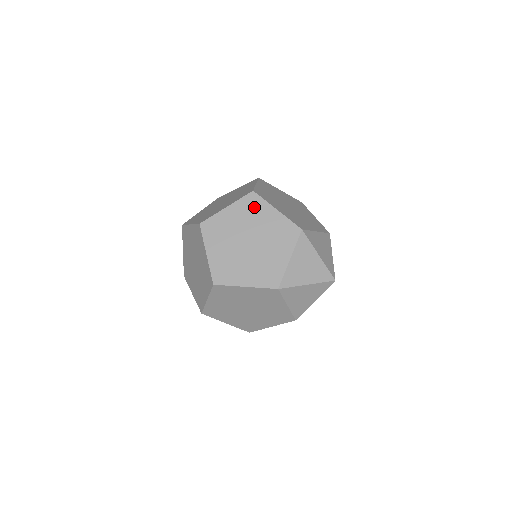
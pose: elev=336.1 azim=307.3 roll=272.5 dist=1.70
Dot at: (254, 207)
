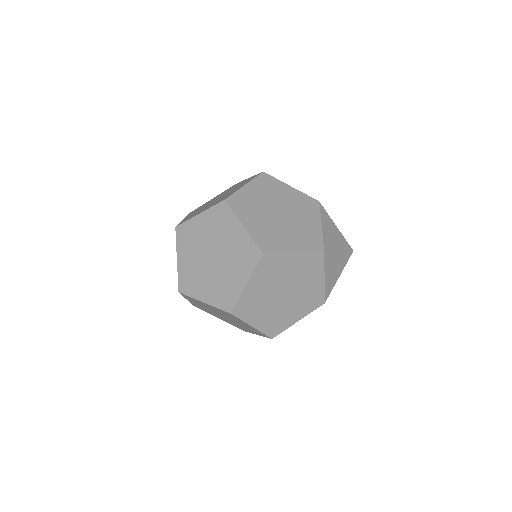
Dot at: (270, 184)
